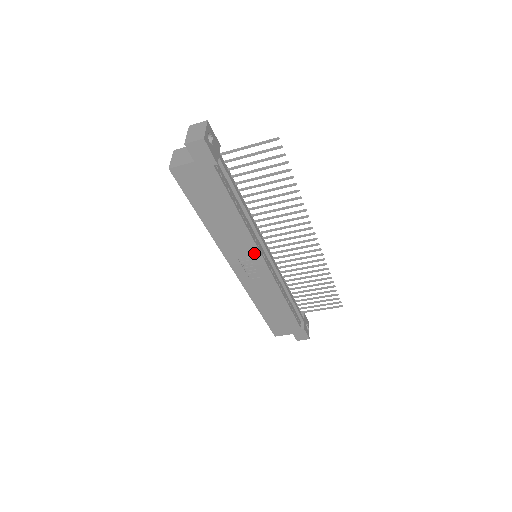
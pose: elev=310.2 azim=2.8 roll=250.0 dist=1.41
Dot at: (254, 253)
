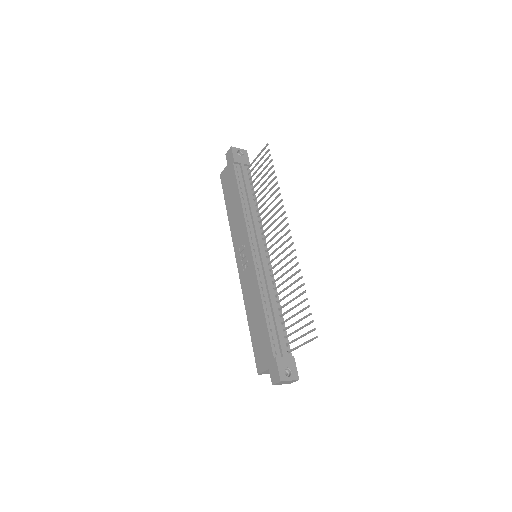
Dot at: (246, 239)
